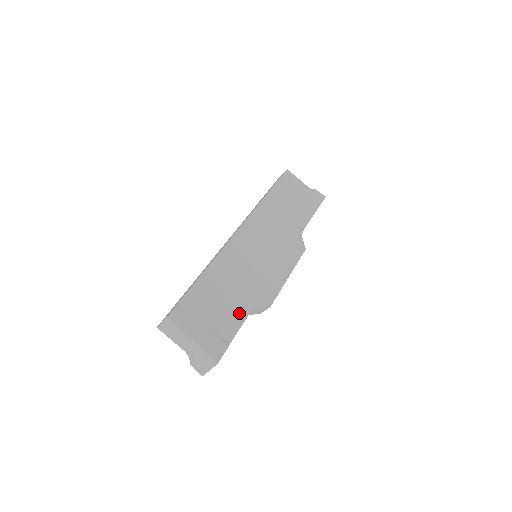
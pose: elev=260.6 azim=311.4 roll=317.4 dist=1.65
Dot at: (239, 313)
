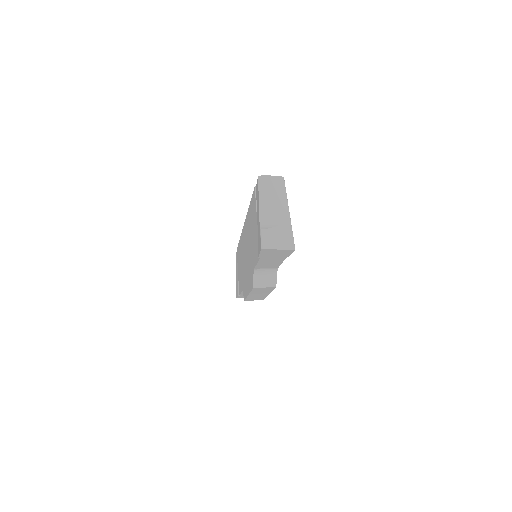
Dot at: occluded
